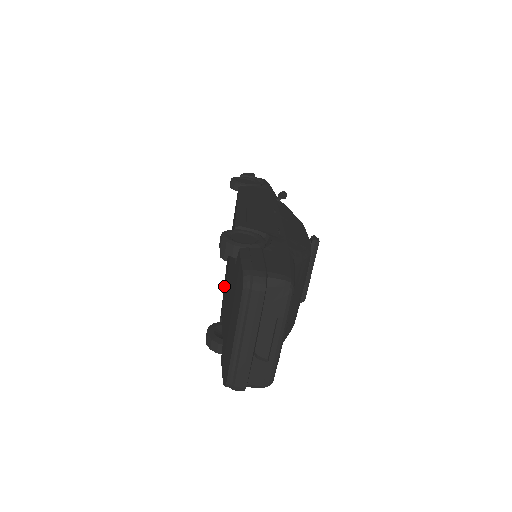
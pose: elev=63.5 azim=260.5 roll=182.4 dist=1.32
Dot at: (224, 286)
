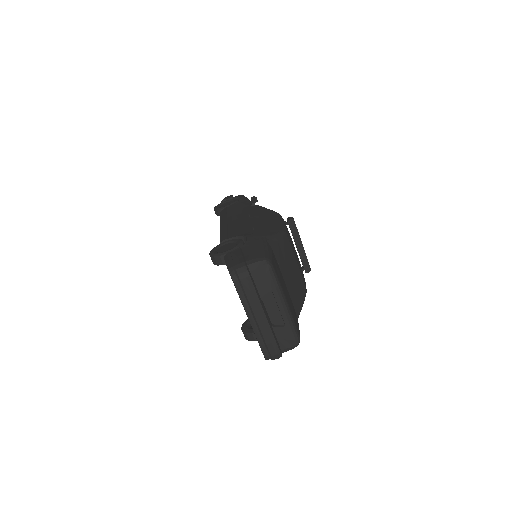
Dot at: occluded
